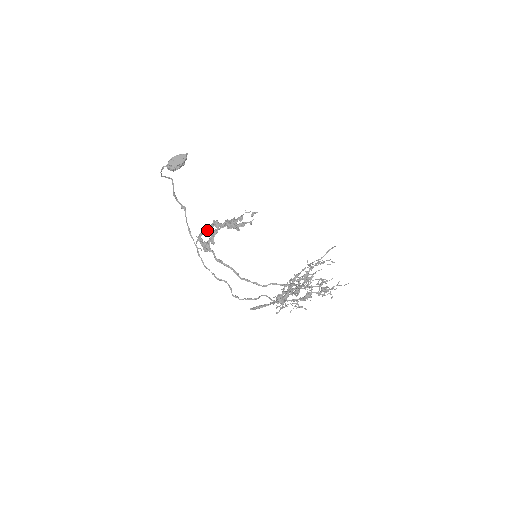
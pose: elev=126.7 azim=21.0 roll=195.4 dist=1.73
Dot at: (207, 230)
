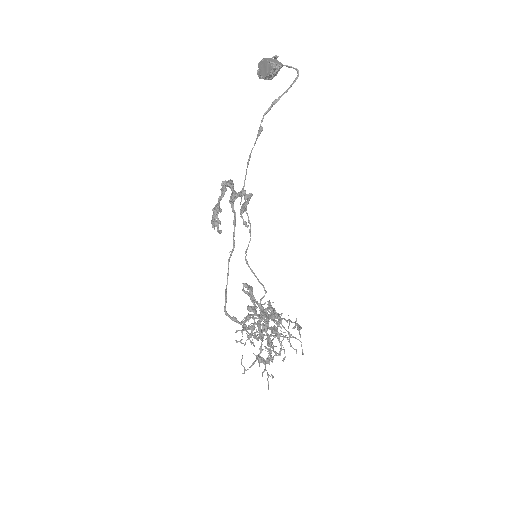
Dot at: occluded
